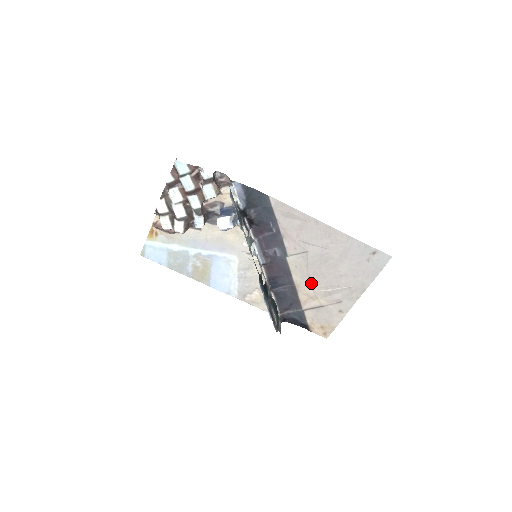
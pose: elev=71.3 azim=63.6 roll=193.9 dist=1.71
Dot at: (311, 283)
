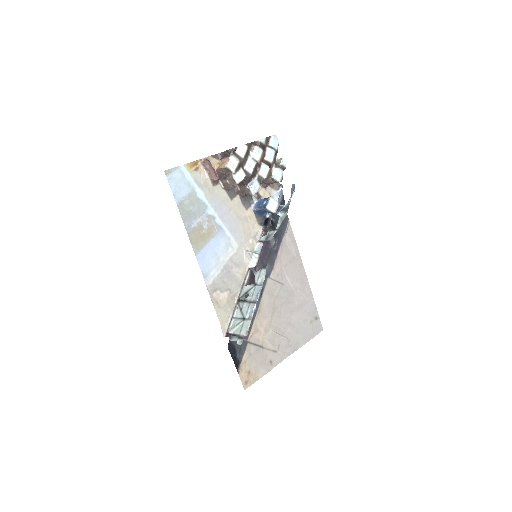
Dot at: (269, 316)
